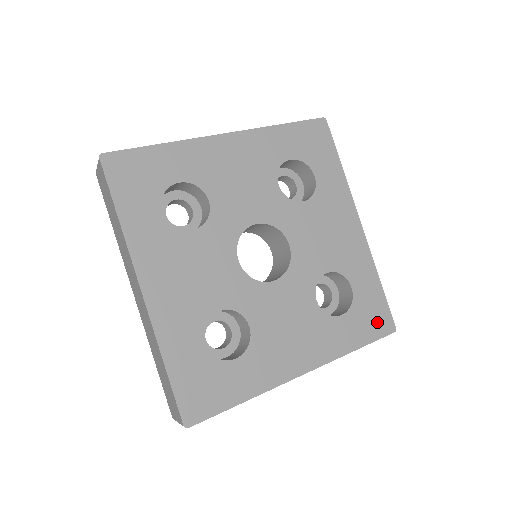
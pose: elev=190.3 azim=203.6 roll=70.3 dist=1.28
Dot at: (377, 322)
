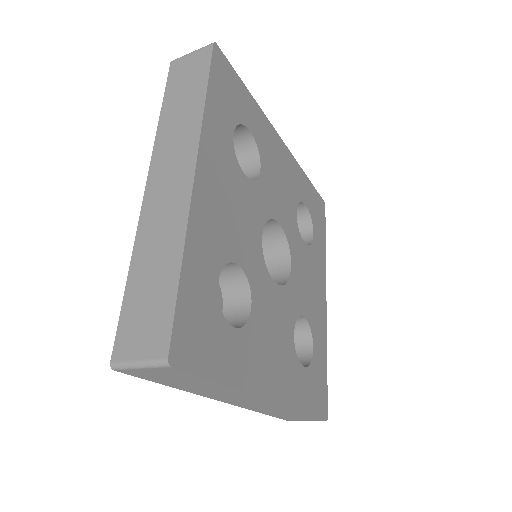
Dot at: (320, 399)
